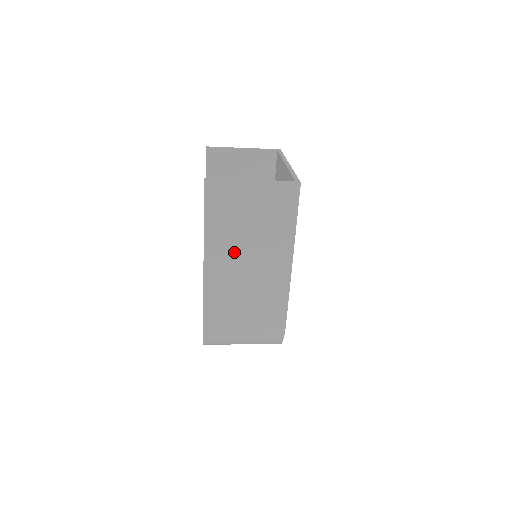
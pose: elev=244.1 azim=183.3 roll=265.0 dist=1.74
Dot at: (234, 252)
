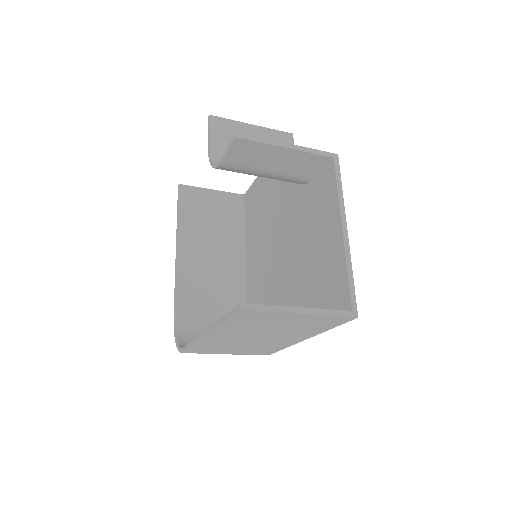
Dot at: (244, 335)
